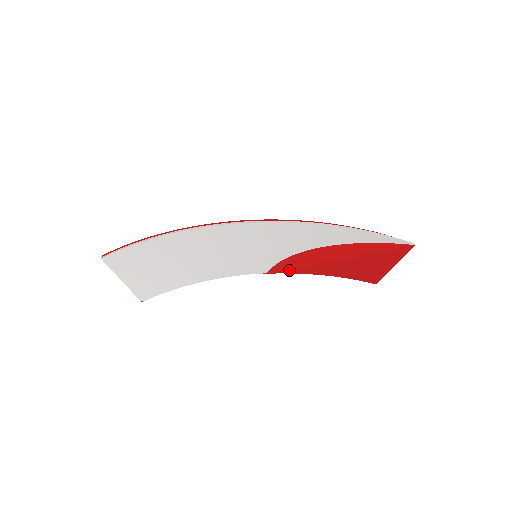
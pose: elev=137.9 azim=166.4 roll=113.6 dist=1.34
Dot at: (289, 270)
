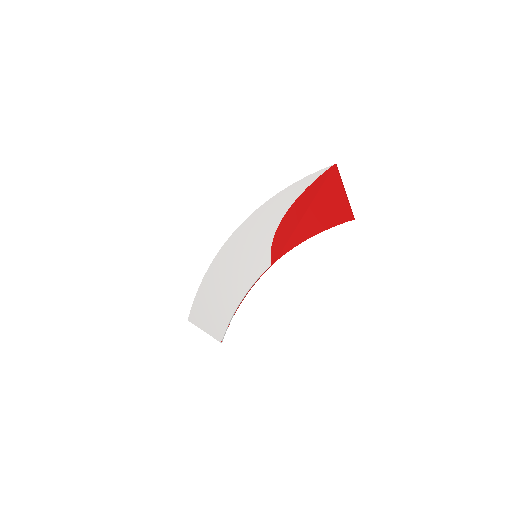
Dot at: (282, 252)
